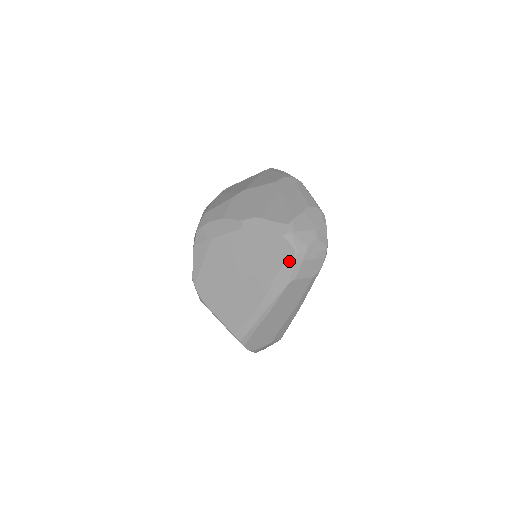
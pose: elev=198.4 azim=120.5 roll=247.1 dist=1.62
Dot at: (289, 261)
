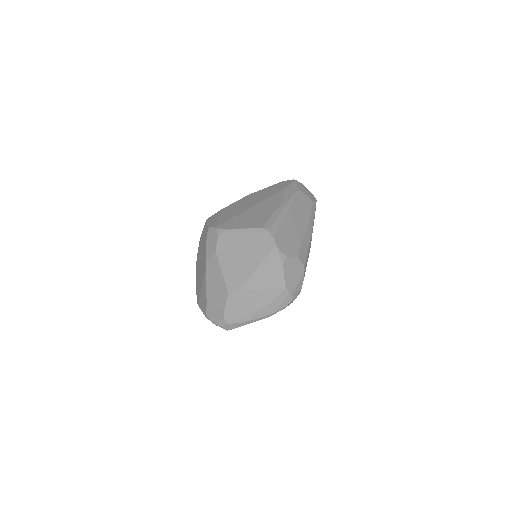
Dot at: (292, 183)
